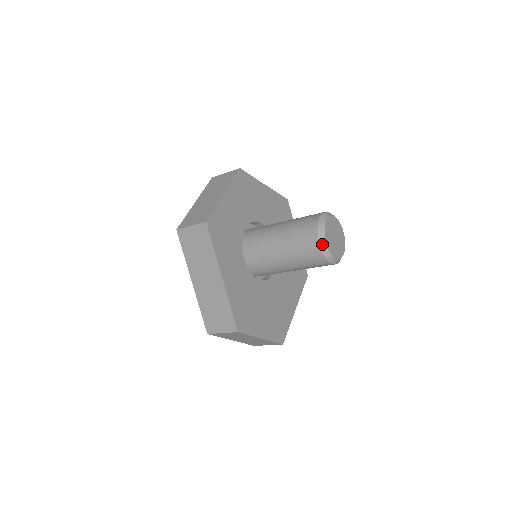
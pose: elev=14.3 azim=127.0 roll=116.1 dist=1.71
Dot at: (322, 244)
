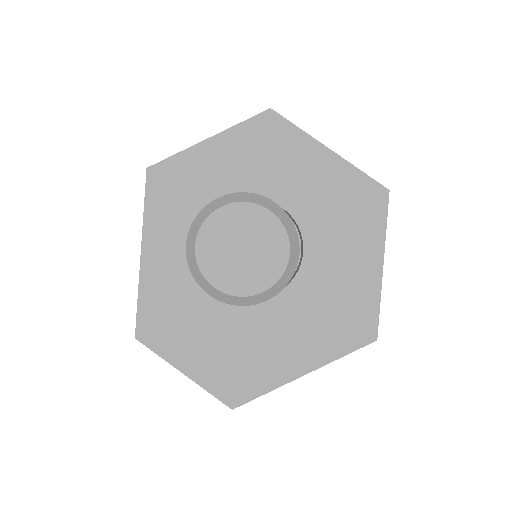
Dot at: (189, 247)
